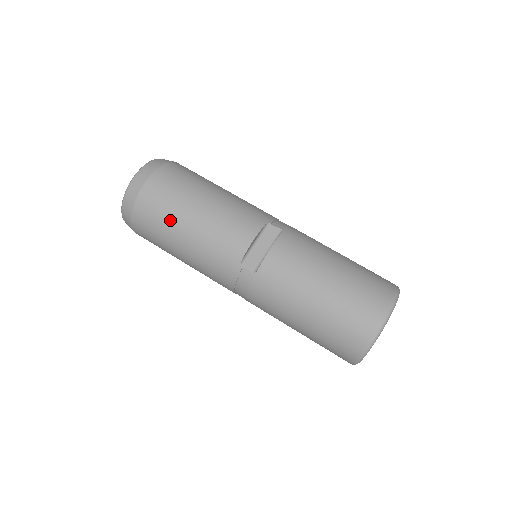
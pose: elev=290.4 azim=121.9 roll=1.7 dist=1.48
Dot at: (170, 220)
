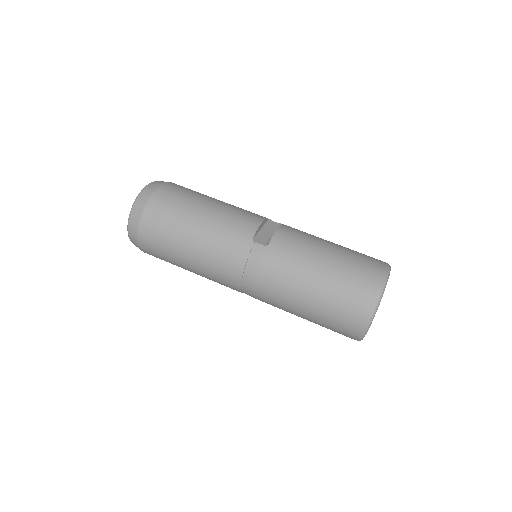
Dot at: (184, 211)
